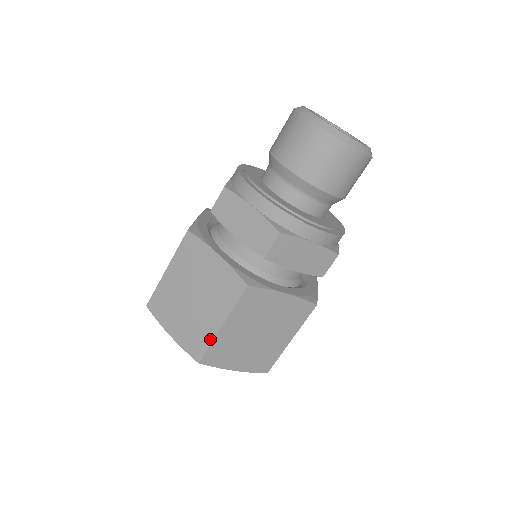
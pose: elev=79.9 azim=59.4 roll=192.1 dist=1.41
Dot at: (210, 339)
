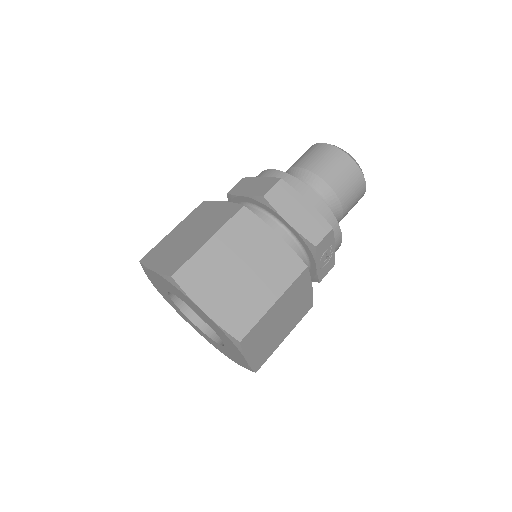
Dot at: (192, 253)
